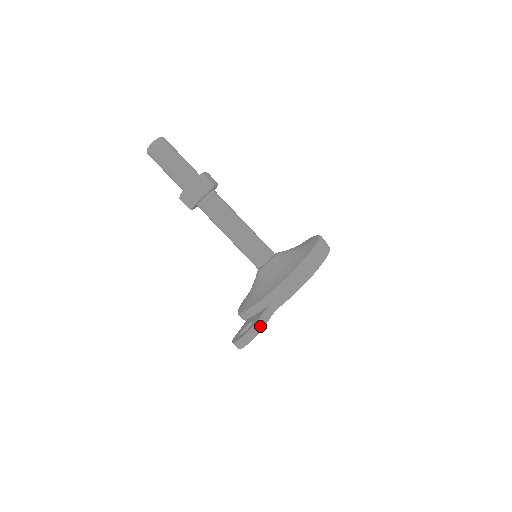
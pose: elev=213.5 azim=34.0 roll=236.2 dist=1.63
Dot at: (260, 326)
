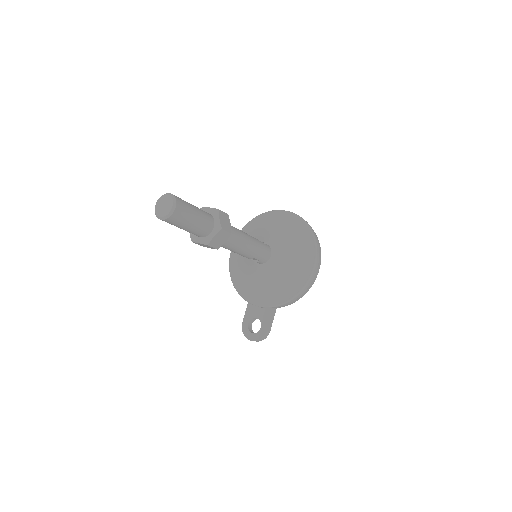
Dot at: (269, 331)
